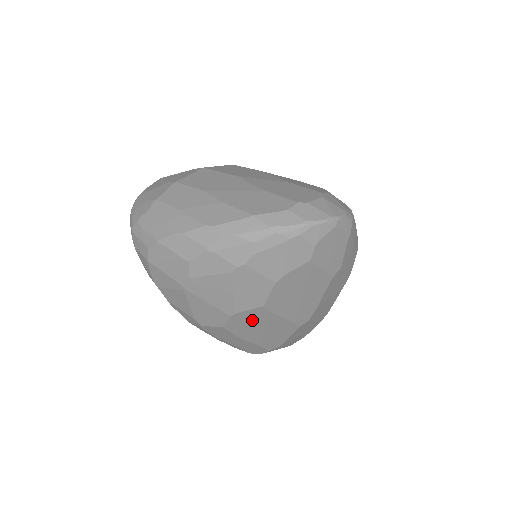
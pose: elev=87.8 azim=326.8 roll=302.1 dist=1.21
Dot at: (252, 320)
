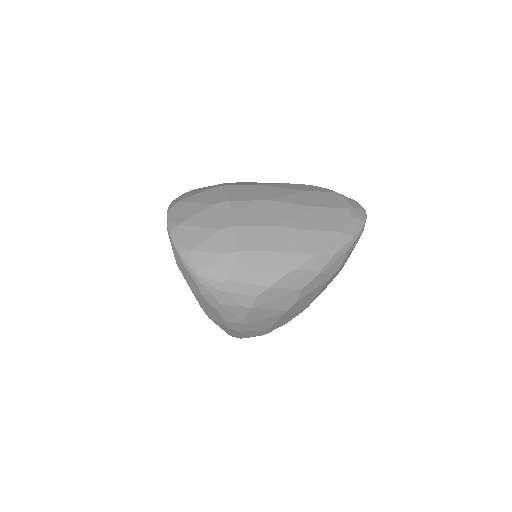
Dot at: occluded
